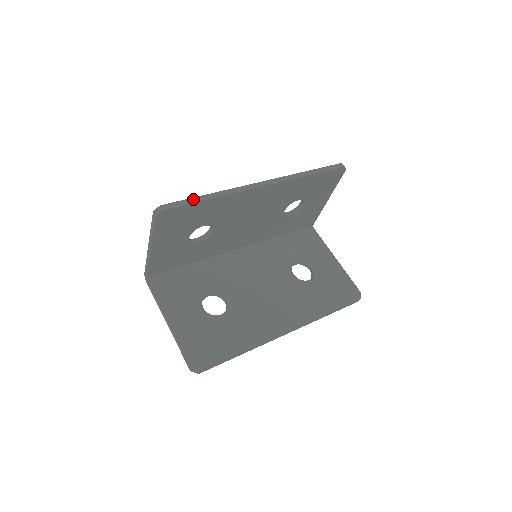
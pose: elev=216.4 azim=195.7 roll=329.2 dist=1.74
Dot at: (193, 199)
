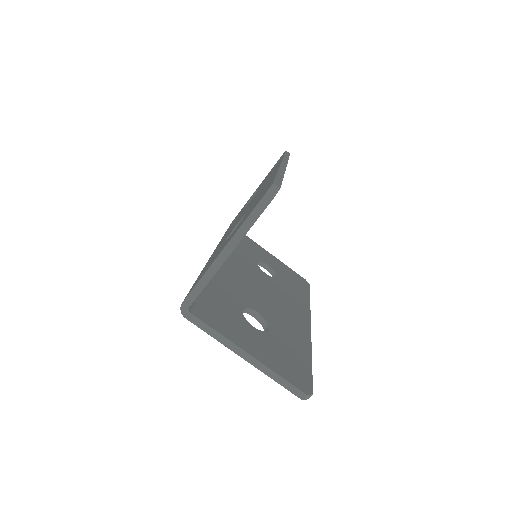
Dot at: (278, 177)
